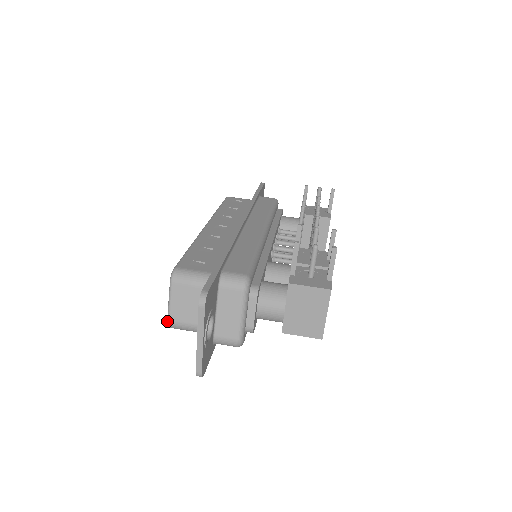
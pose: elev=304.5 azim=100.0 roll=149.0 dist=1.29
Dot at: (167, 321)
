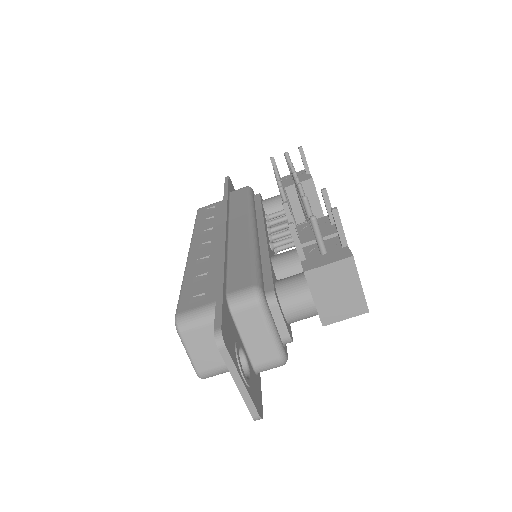
Dot at: occluded
